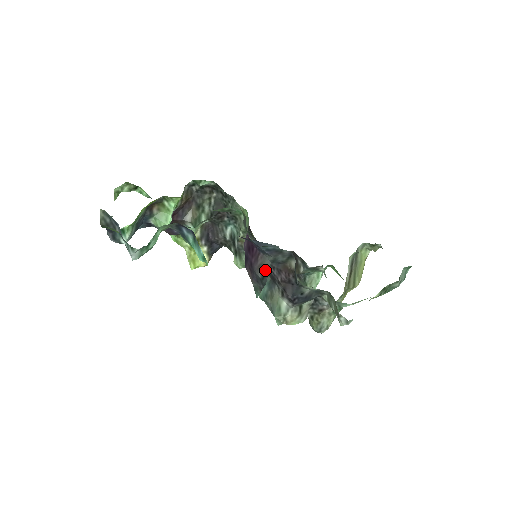
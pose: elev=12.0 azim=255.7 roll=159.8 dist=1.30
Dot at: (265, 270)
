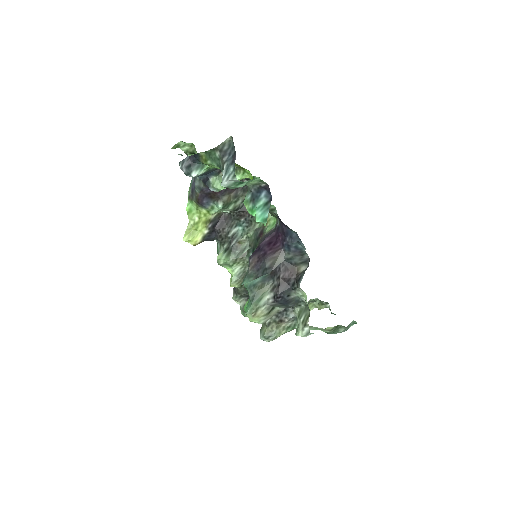
Dot at: (276, 263)
